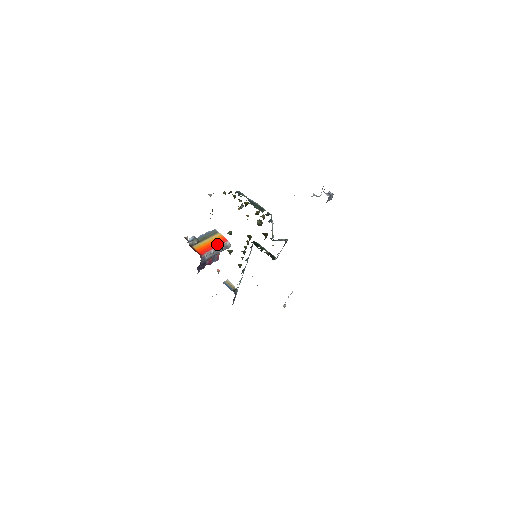
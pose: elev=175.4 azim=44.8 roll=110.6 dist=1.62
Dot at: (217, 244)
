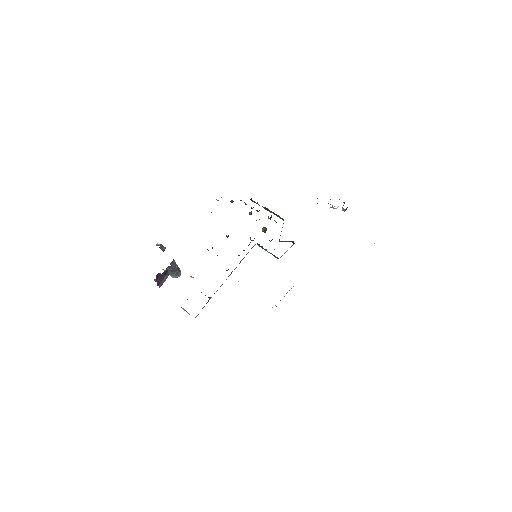
Dot at: occluded
